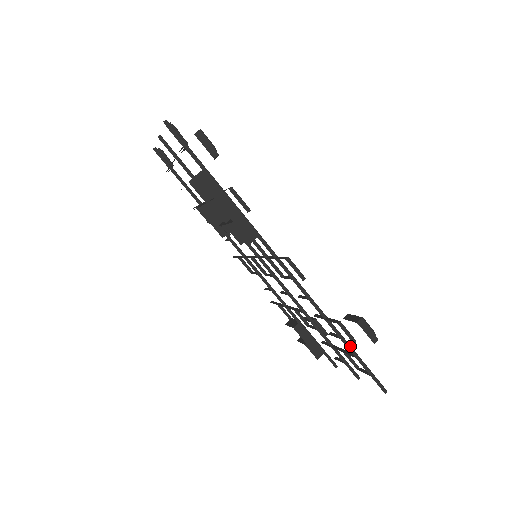
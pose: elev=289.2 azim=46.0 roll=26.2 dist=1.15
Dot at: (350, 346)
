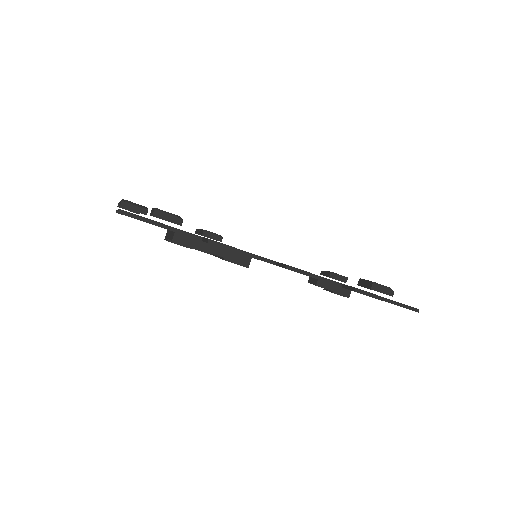
Dot at: occluded
